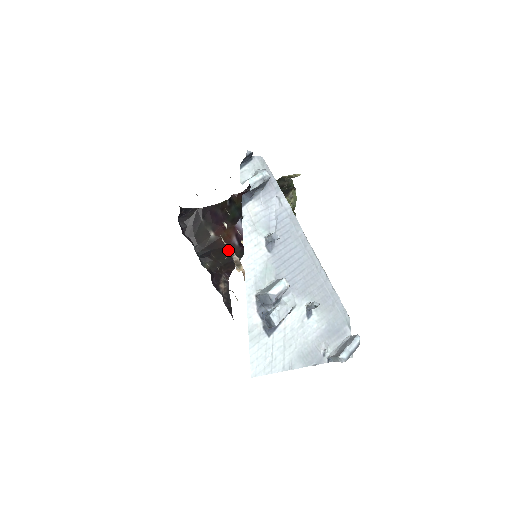
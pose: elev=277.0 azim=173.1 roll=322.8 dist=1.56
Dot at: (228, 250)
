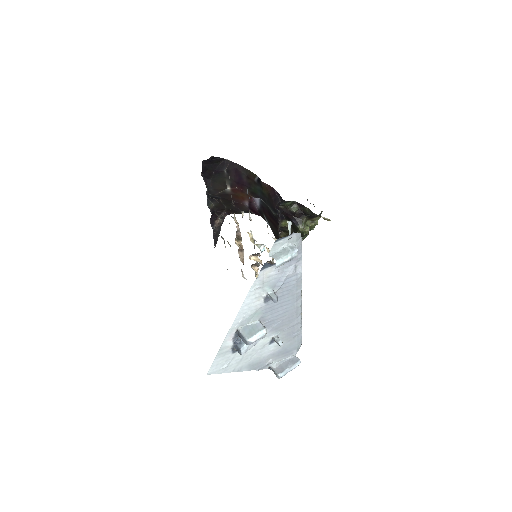
Dot at: (237, 204)
